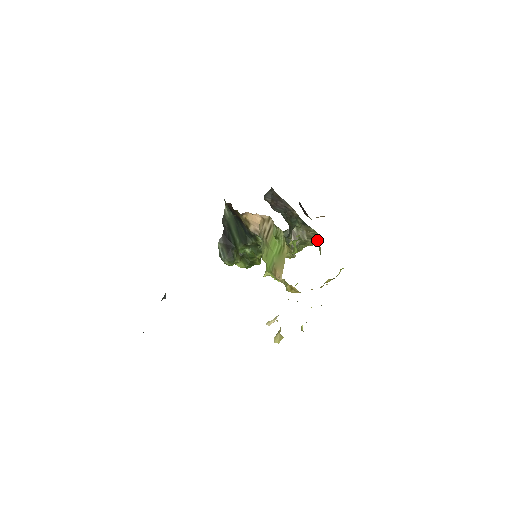
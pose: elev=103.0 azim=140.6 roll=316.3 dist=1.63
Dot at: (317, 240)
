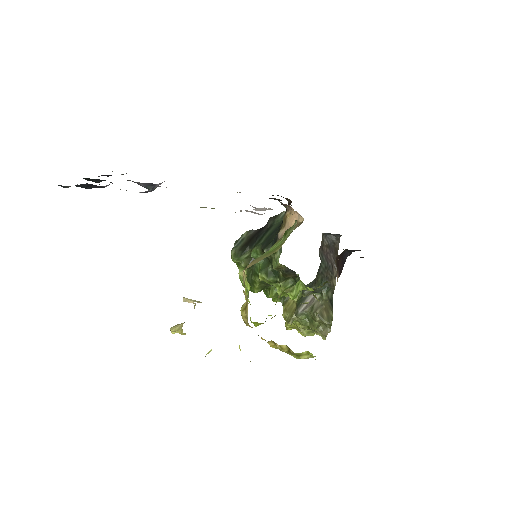
Dot at: (325, 330)
